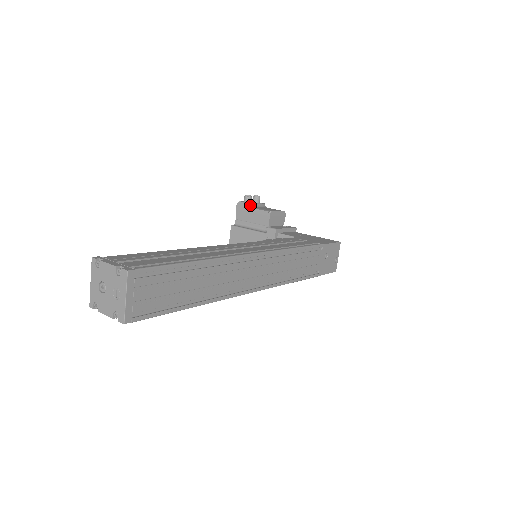
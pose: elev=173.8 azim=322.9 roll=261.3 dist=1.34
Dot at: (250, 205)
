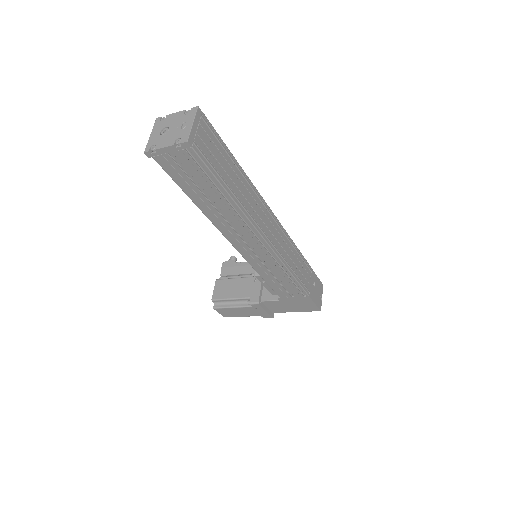
Dot at: (236, 262)
